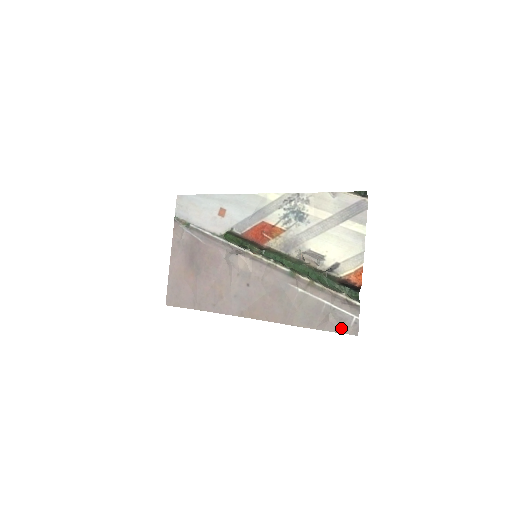
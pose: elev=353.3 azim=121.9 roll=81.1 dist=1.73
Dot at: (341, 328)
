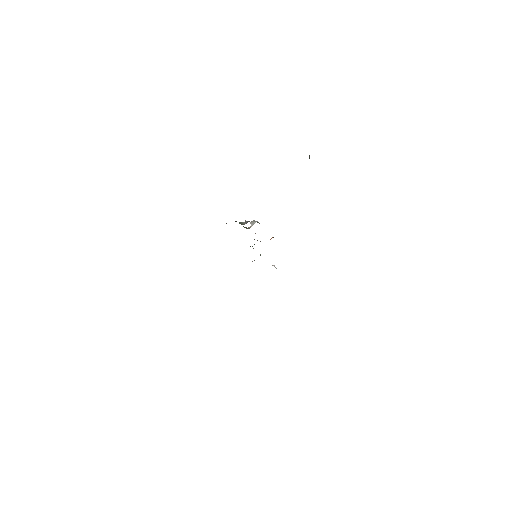
Dot at: occluded
